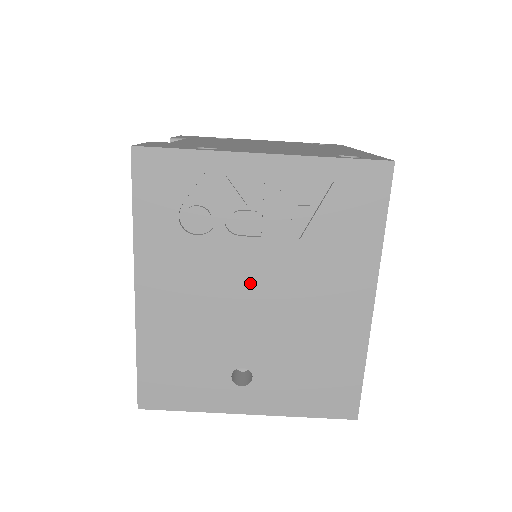
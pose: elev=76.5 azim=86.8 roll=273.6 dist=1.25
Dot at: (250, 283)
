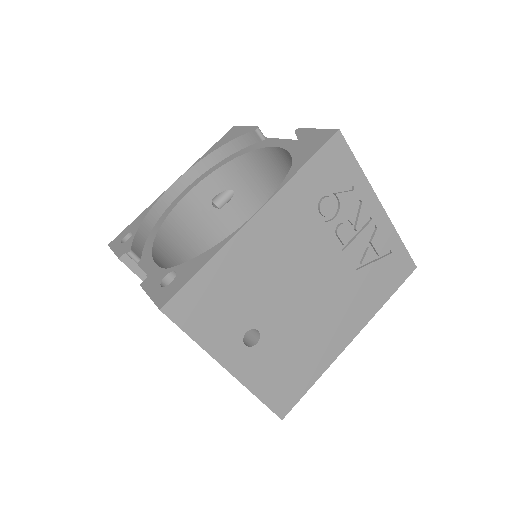
Dot at: (314, 274)
